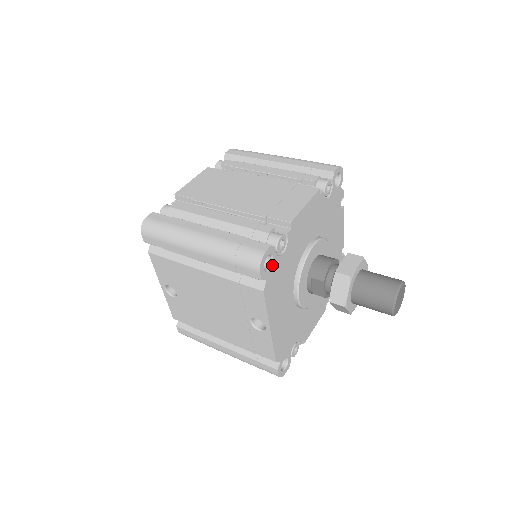
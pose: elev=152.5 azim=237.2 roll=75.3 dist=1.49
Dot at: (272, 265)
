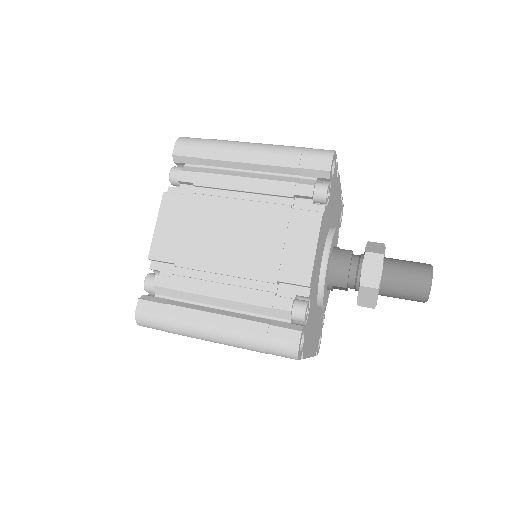
Dot at: (304, 336)
